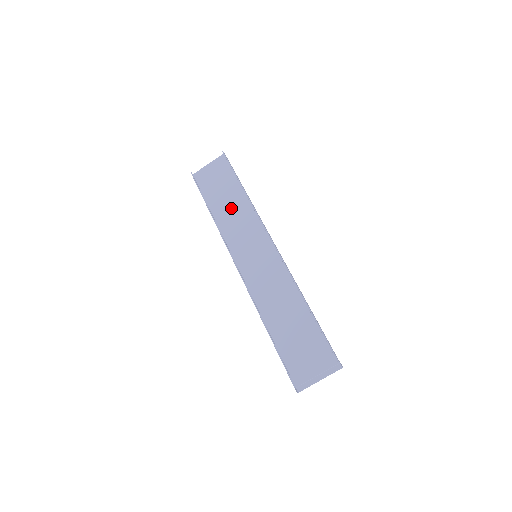
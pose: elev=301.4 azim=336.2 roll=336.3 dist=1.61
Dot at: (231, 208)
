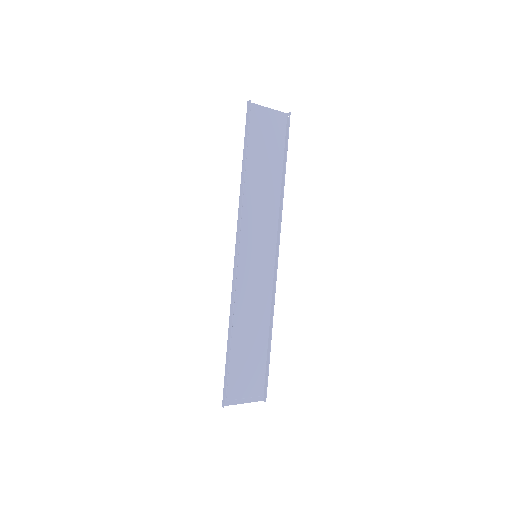
Dot at: (262, 184)
